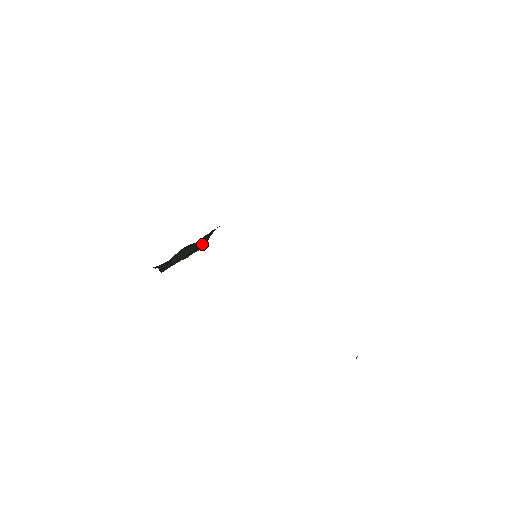
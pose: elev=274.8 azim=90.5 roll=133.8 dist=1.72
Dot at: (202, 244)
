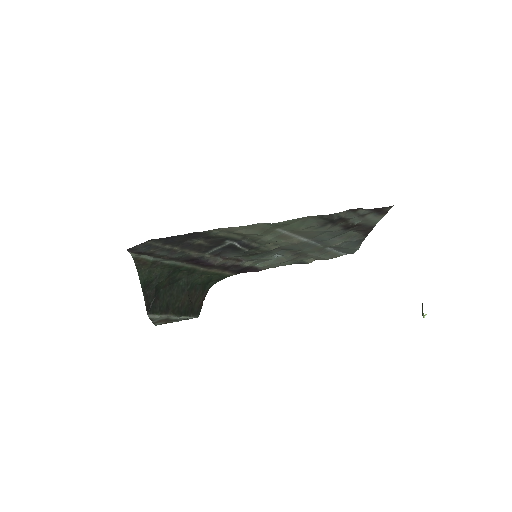
Dot at: (195, 308)
